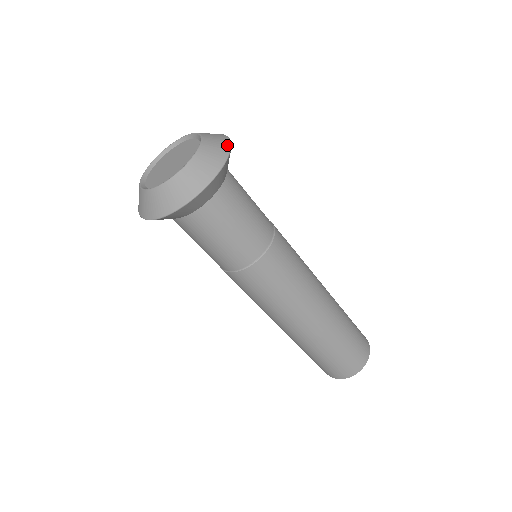
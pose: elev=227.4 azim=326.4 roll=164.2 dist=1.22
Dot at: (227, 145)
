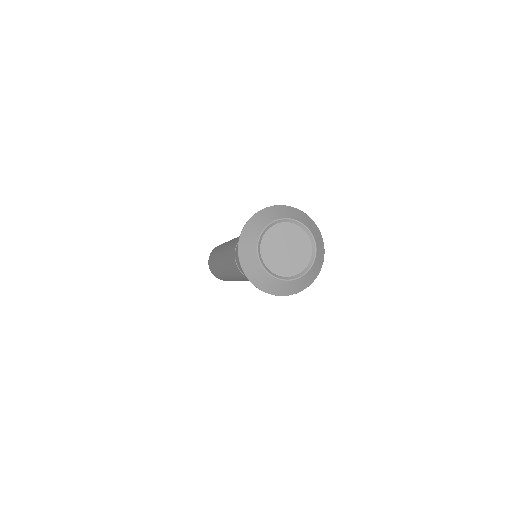
Dot at: (320, 269)
